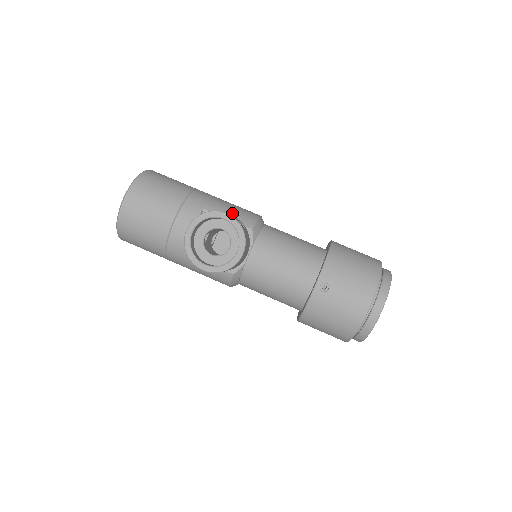
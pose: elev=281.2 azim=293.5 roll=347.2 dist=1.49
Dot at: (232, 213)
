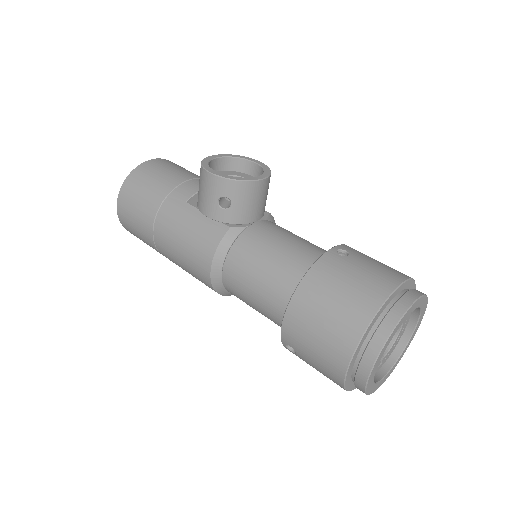
Dot at: occluded
